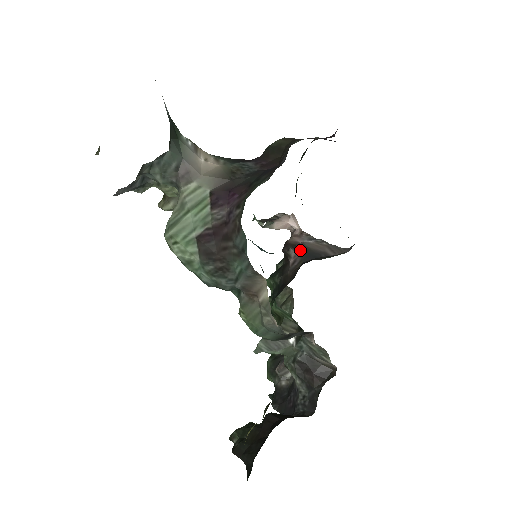
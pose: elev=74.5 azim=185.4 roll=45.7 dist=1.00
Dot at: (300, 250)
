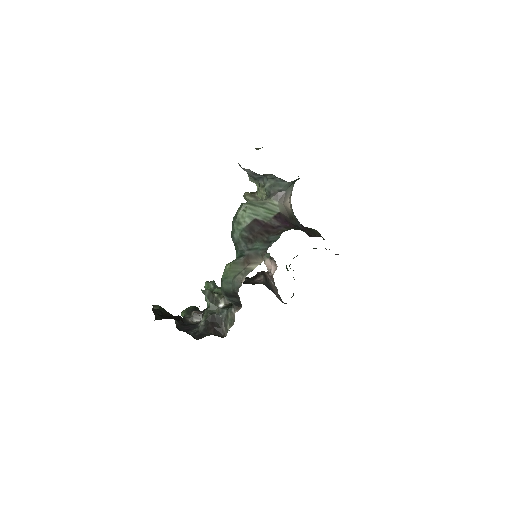
Dot at: (266, 280)
